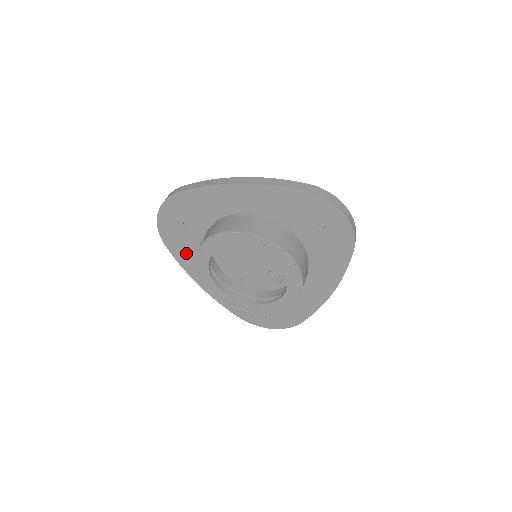
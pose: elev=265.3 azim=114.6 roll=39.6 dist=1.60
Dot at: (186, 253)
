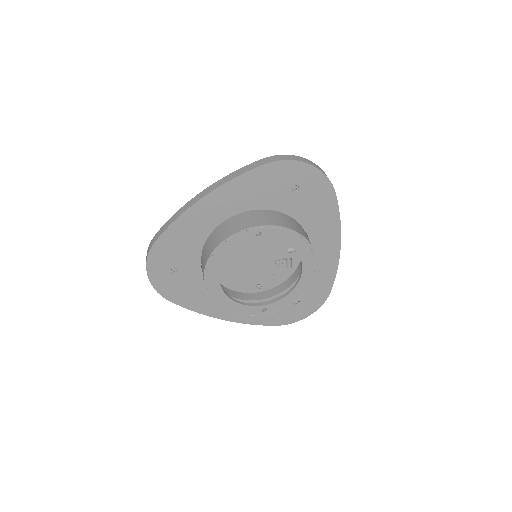
Dot at: (193, 296)
